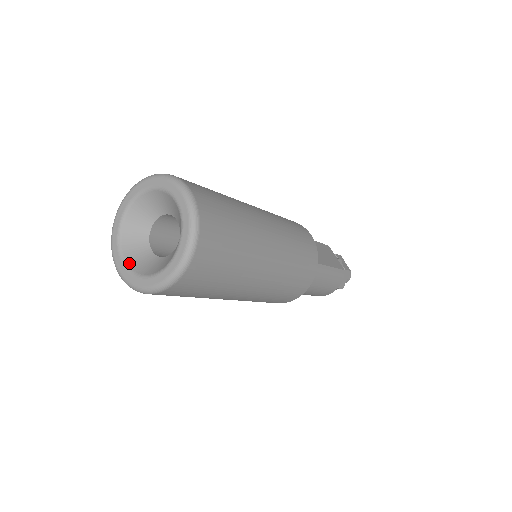
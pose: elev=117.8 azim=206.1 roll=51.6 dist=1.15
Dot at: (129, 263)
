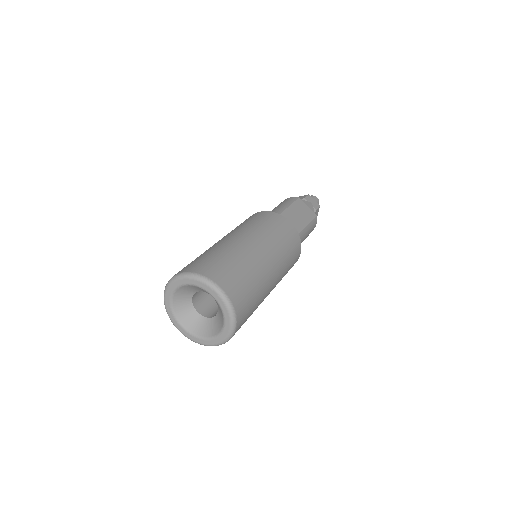
Dot at: (188, 328)
